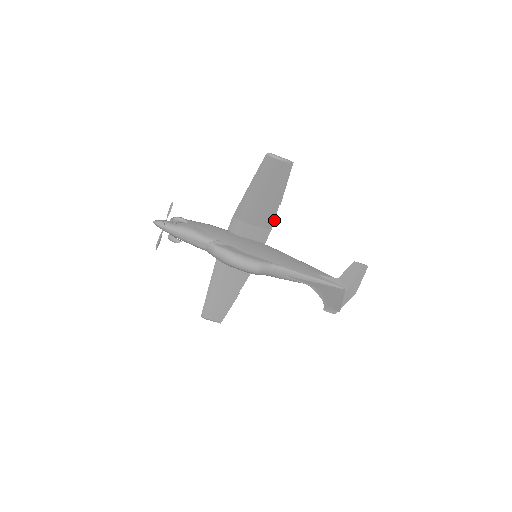
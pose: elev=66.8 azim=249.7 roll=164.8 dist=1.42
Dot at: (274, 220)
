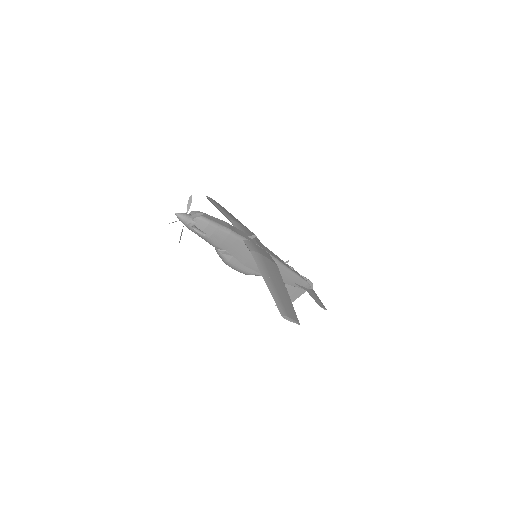
Dot at: occluded
